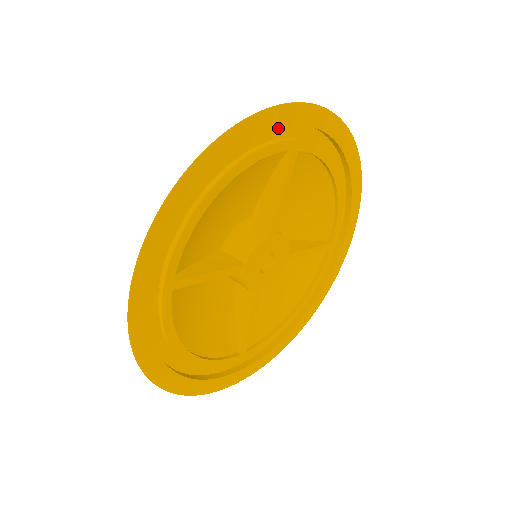
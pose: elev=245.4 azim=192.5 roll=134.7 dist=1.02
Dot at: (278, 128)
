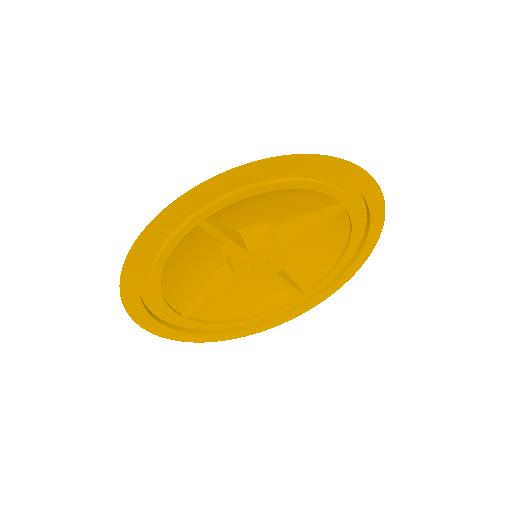
Dot at: occluded
